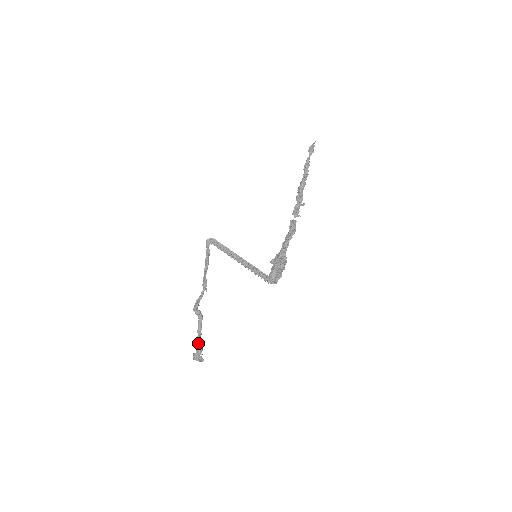
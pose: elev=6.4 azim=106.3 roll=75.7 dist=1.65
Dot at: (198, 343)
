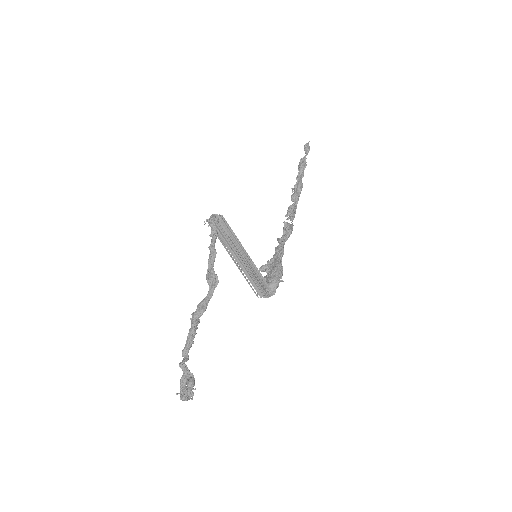
Dot at: (185, 370)
